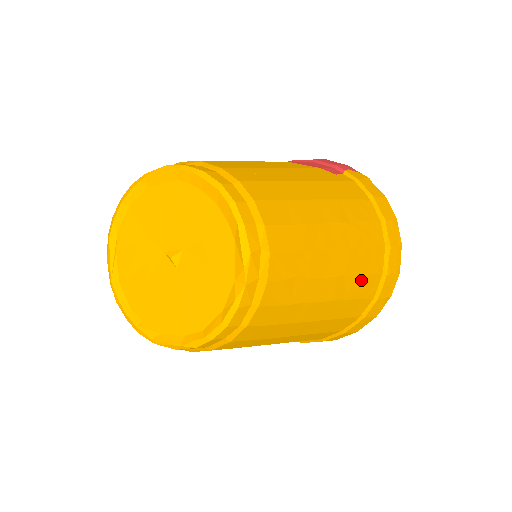
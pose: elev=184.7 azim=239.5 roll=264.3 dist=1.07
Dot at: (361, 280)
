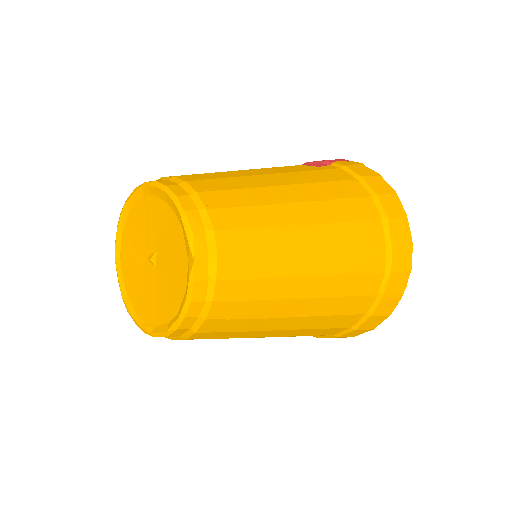
Dot at: (354, 253)
